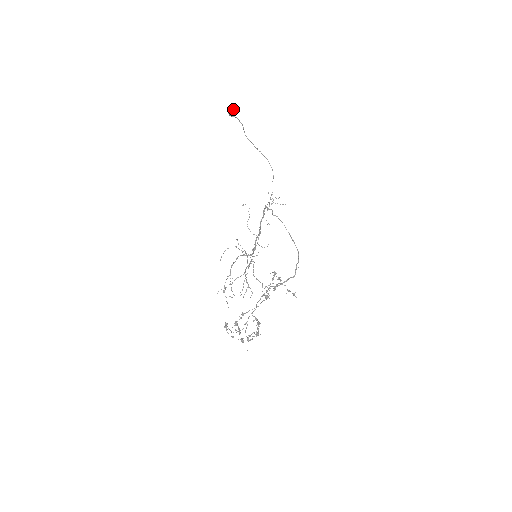
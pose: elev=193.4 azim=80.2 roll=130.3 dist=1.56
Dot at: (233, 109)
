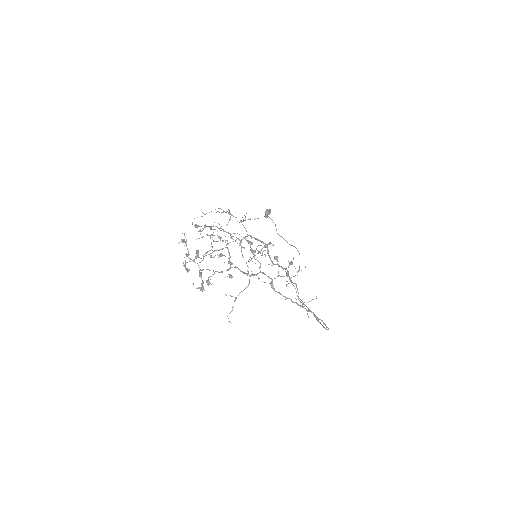
Dot at: (268, 212)
